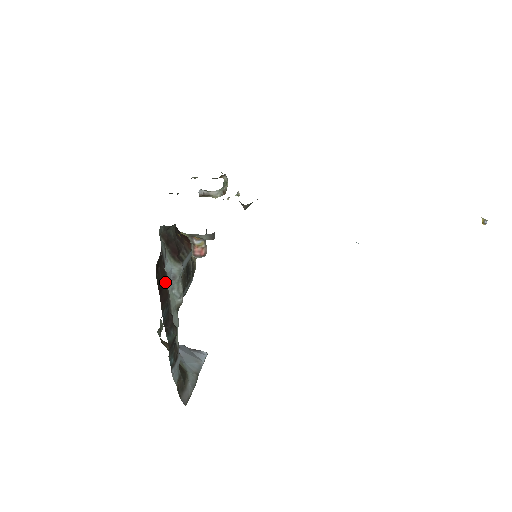
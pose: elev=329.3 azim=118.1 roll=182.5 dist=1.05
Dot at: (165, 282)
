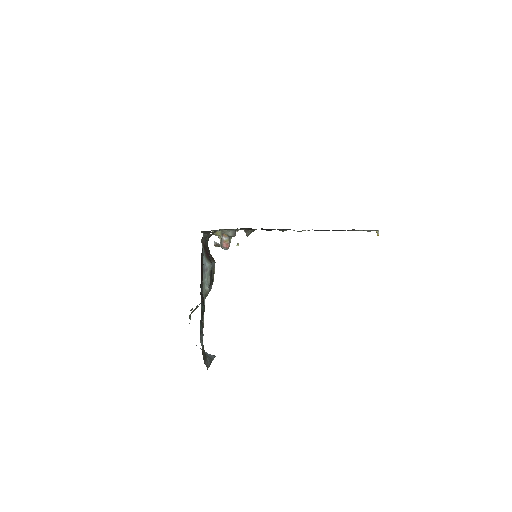
Dot at: occluded
